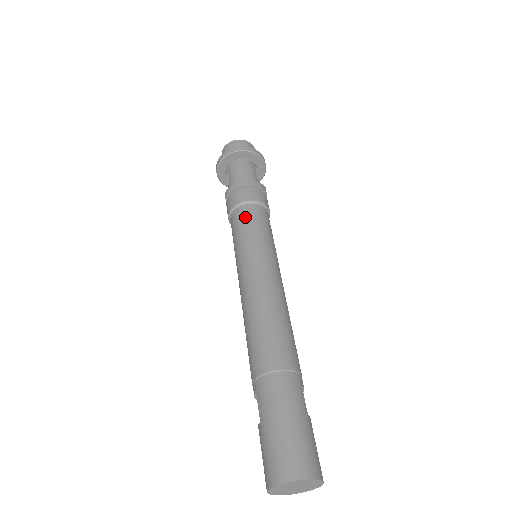
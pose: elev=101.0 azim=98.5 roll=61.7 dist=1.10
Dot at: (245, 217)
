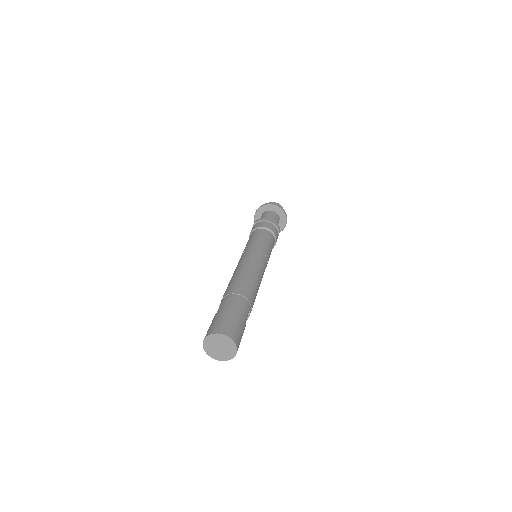
Dot at: (260, 233)
